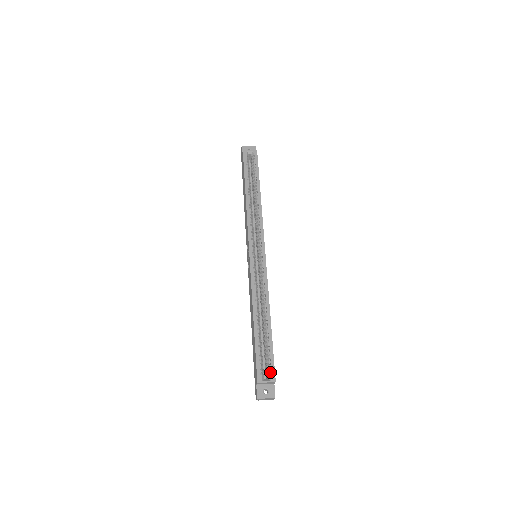
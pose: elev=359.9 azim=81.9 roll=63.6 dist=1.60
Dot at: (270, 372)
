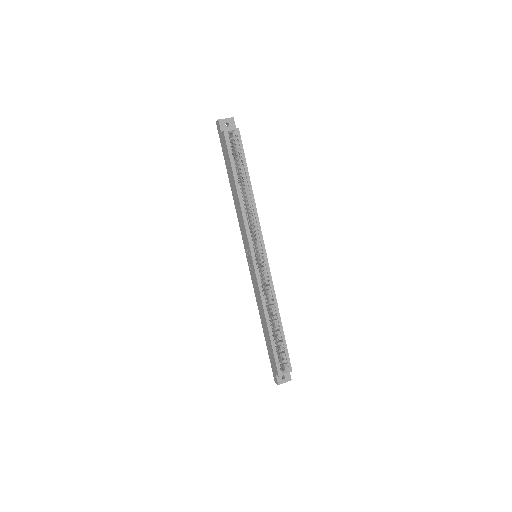
Dot at: (287, 365)
